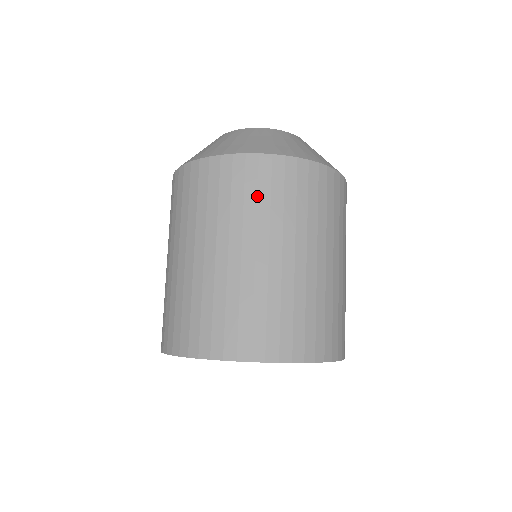
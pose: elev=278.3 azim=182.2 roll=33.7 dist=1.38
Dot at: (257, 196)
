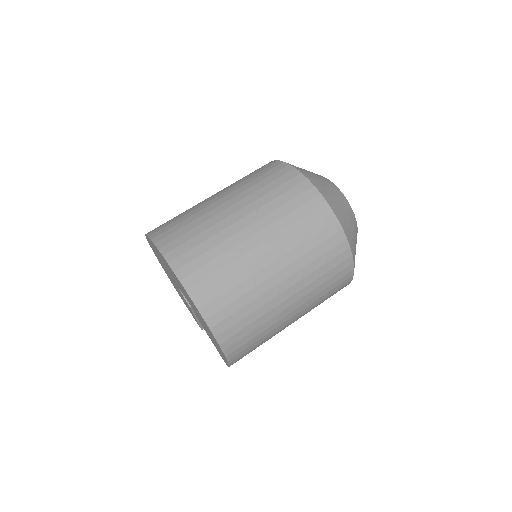
Dot at: (286, 203)
